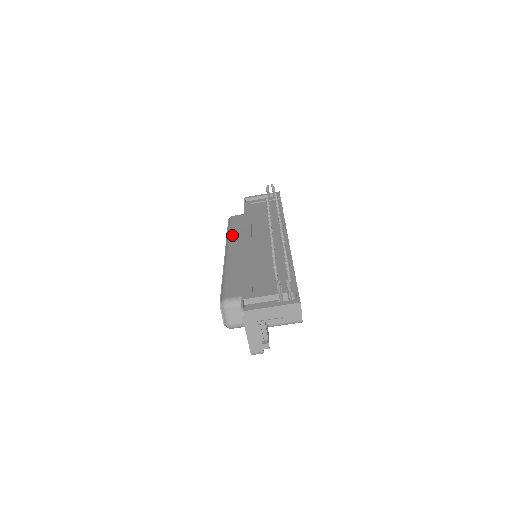
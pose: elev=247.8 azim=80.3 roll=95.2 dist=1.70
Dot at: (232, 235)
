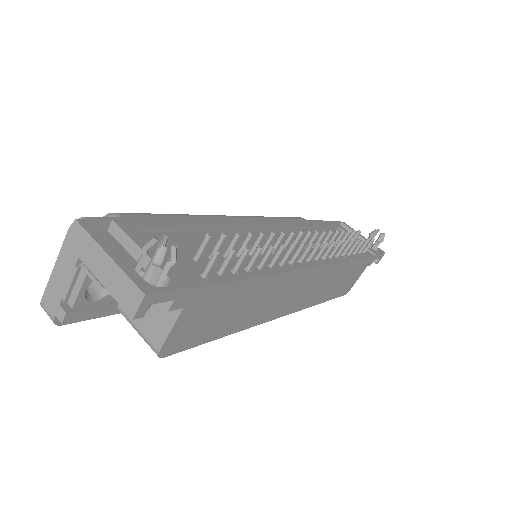
Dot at: (268, 218)
